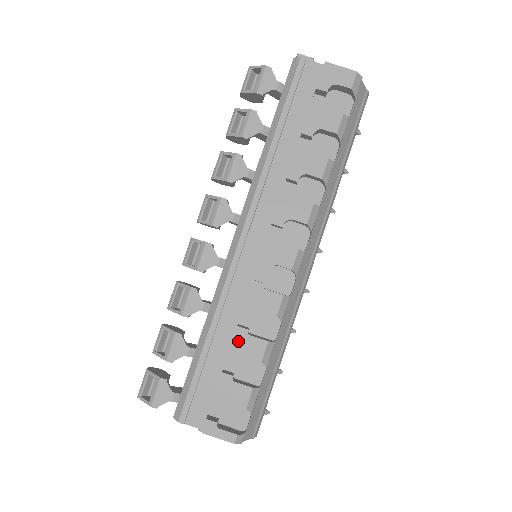
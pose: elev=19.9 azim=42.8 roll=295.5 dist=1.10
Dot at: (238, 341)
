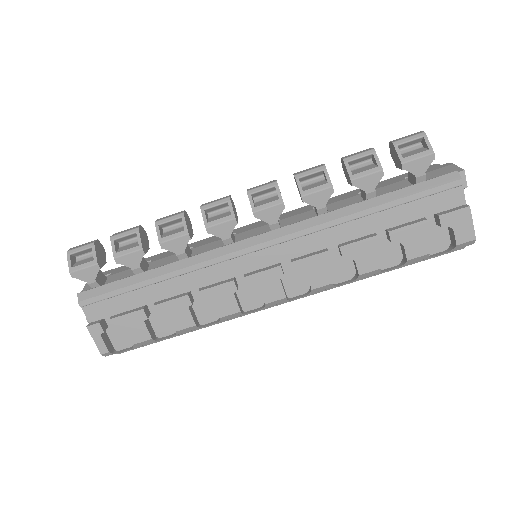
Dot at: (177, 304)
